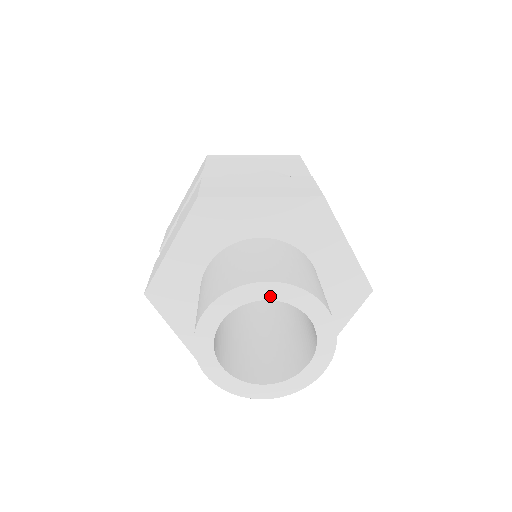
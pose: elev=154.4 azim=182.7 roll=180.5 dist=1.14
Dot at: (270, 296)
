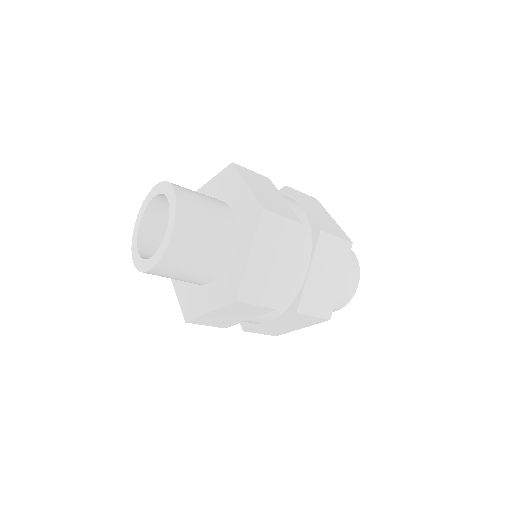
Dot at: (170, 198)
